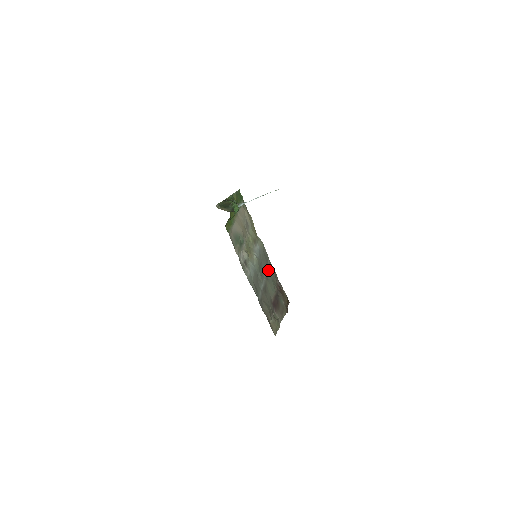
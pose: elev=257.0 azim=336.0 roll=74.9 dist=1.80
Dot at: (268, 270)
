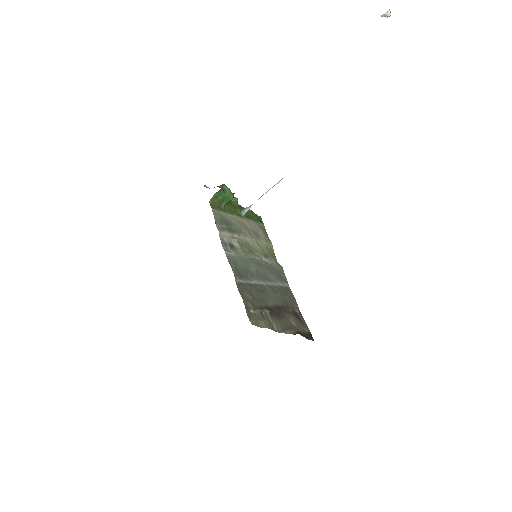
Dot at: (280, 288)
